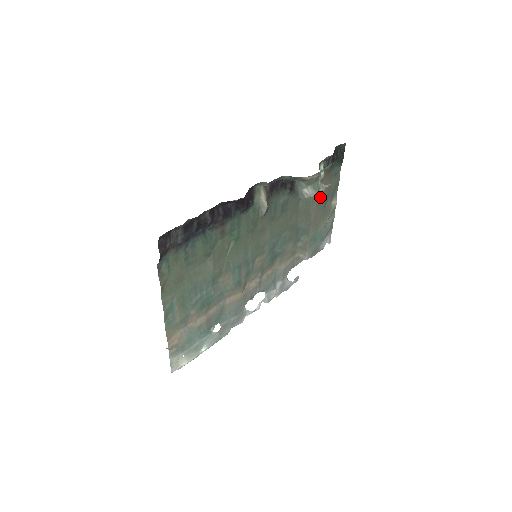
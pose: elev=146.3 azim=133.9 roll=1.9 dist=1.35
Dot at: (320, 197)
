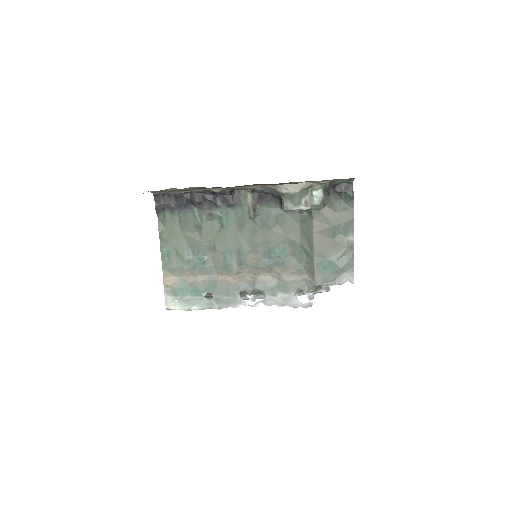
Dot at: (324, 225)
